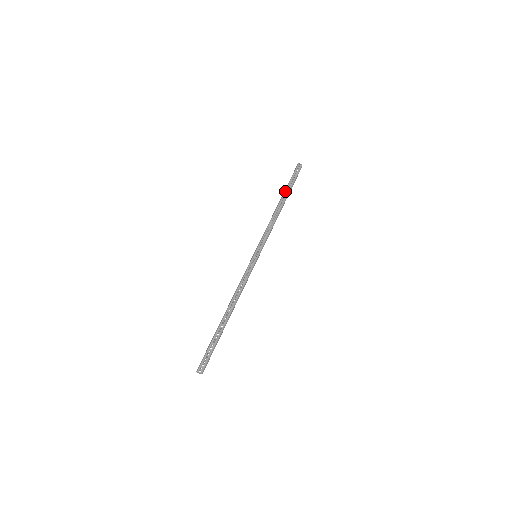
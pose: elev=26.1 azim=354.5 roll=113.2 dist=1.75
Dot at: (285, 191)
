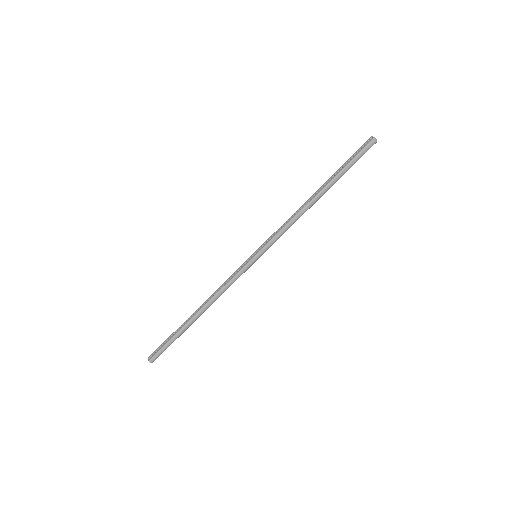
Dot at: (331, 176)
